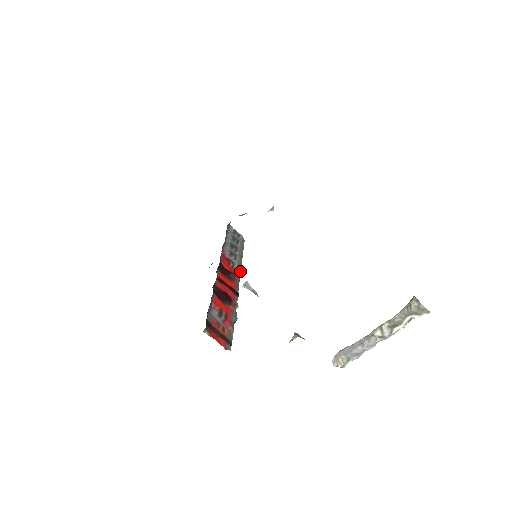
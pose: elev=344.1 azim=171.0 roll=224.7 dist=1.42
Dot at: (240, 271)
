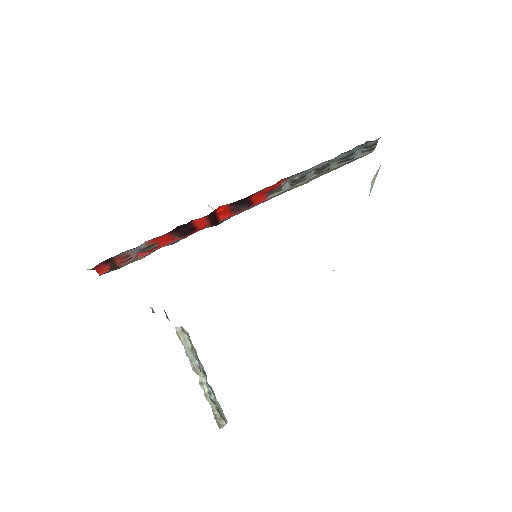
Dot at: occluded
